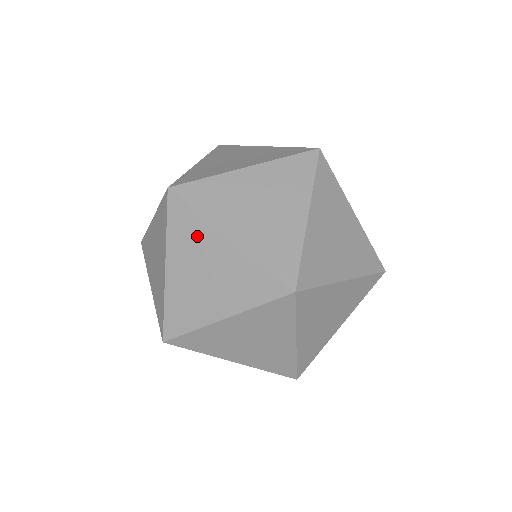
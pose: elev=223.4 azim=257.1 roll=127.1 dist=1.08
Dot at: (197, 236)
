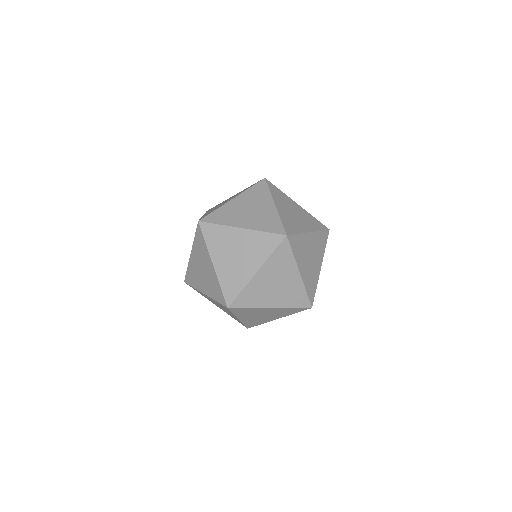
Dot at: (224, 237)
